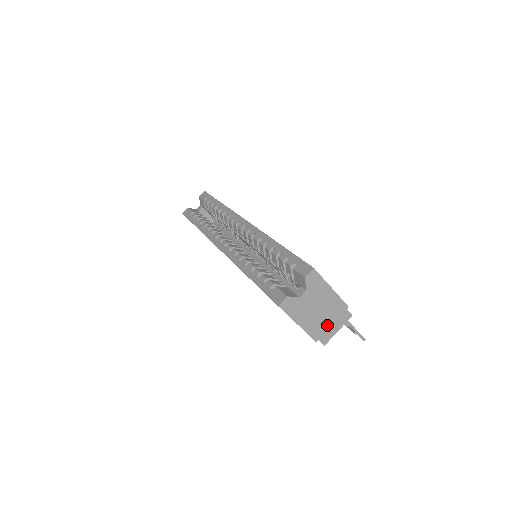
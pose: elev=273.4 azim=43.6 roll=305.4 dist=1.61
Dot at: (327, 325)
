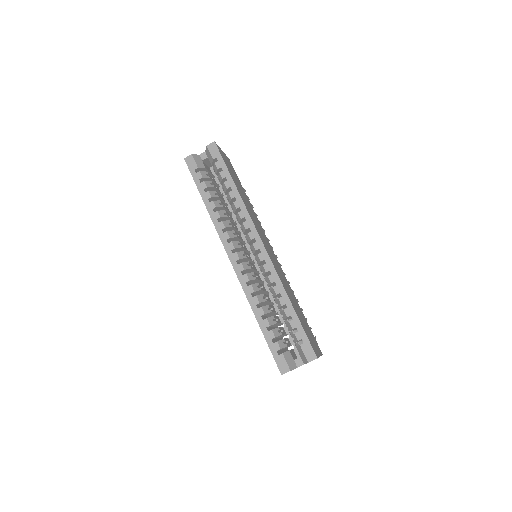
Dot at: occluded
